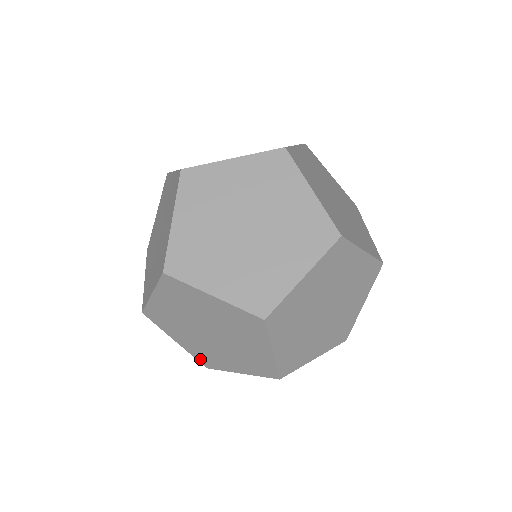
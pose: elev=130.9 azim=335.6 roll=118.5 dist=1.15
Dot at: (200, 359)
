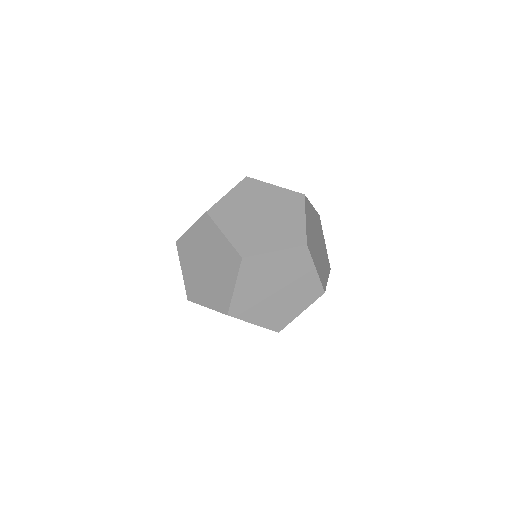
Dot at: (188, 290)
